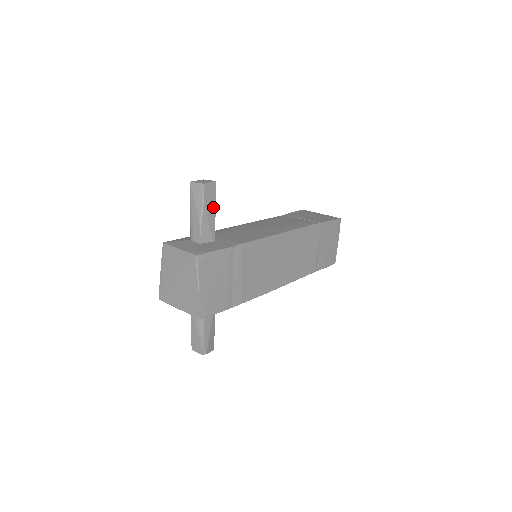
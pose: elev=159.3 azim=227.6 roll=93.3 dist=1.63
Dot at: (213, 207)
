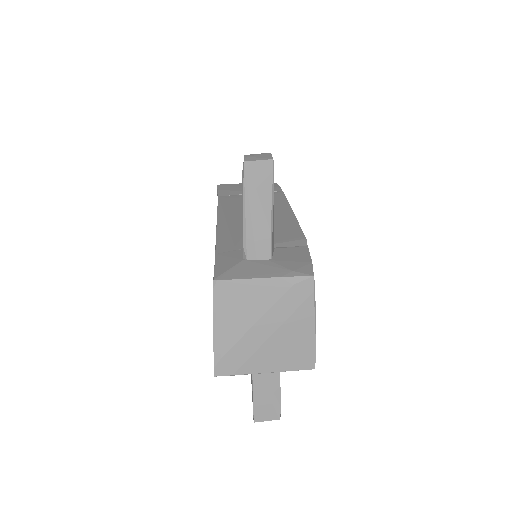
Dot at: occluded
